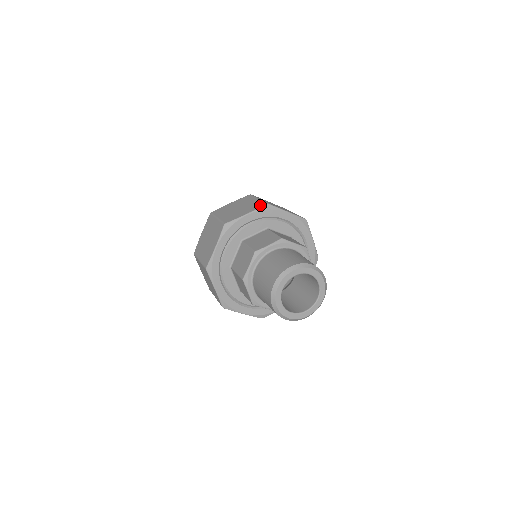
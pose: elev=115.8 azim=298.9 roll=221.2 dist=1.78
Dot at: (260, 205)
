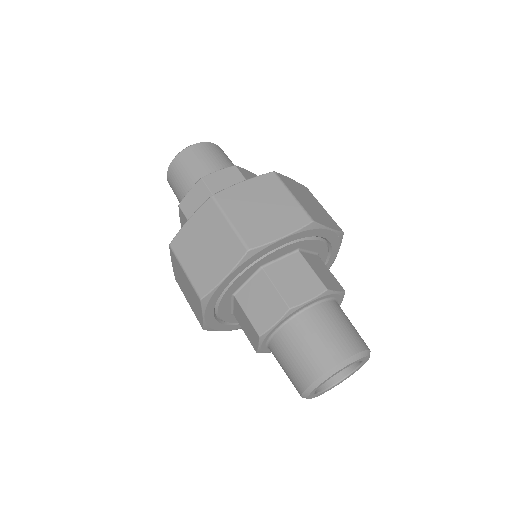
Dot at: (302, 221)
